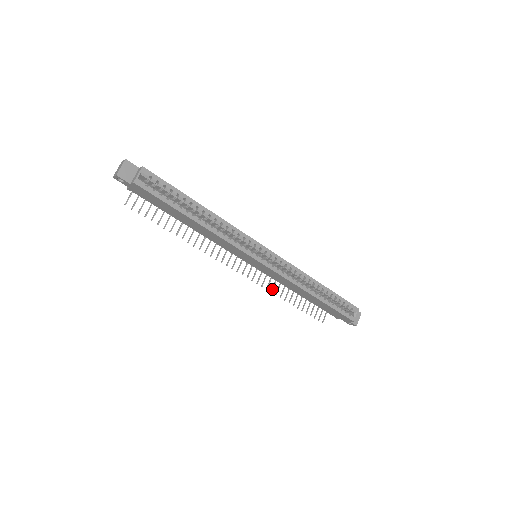
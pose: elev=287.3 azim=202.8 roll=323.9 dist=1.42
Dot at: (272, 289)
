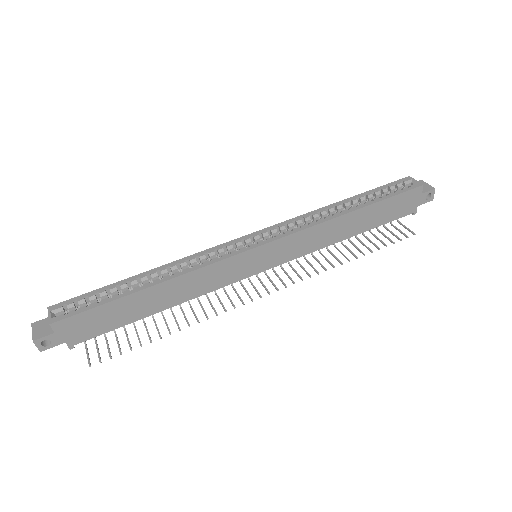
Dot at: (323, 268)
